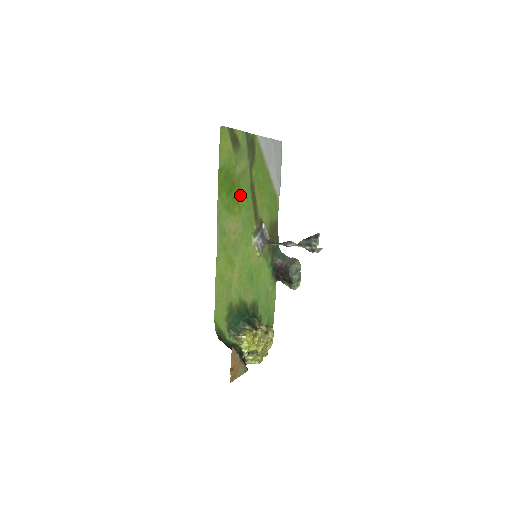
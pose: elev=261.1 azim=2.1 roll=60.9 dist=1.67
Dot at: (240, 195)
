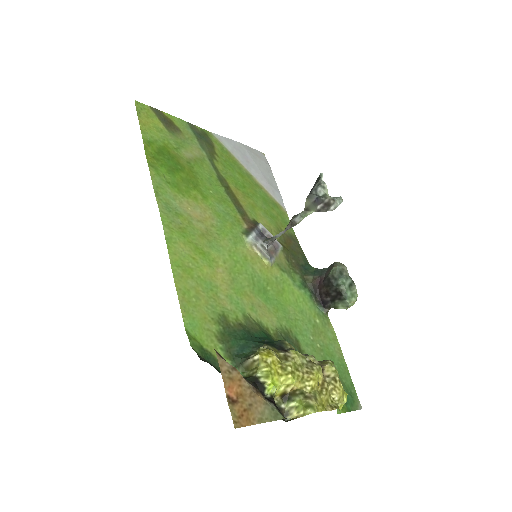
Dot at: (199, 181)
